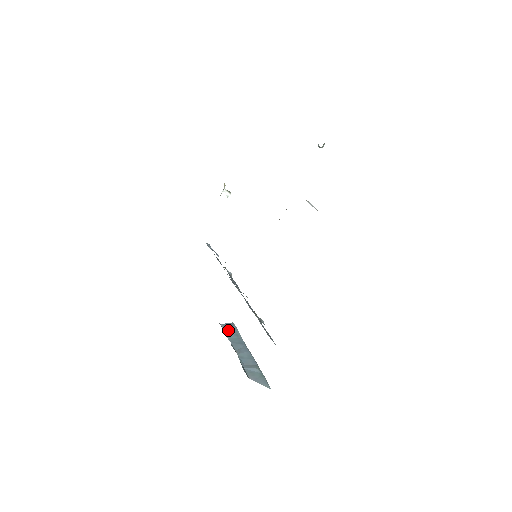
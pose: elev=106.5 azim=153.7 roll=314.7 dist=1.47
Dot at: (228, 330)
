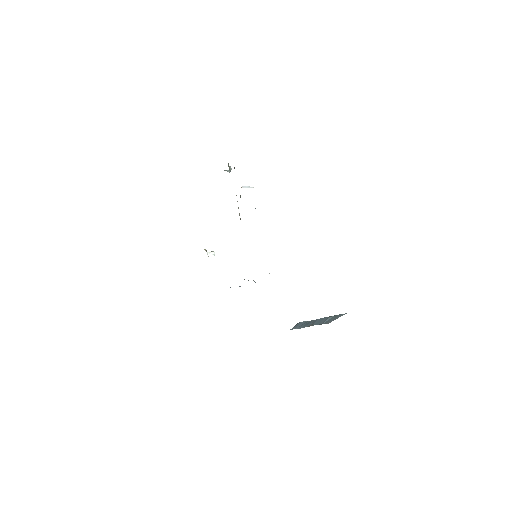
Dot at: (297, 327)
